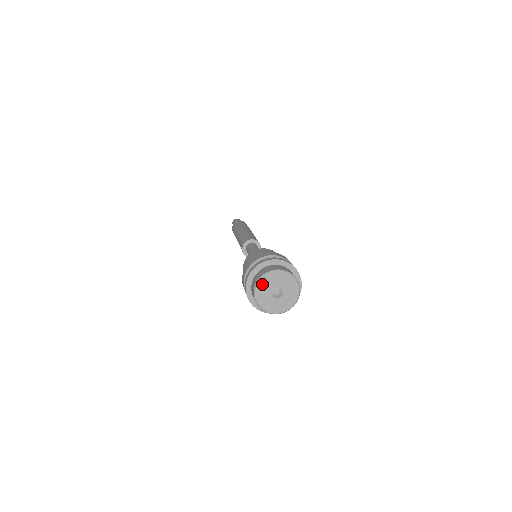
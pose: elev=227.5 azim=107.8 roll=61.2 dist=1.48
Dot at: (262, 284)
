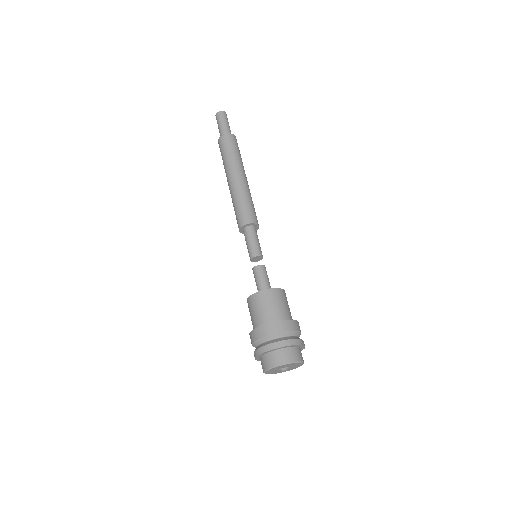
Dot at: (282, 366)
